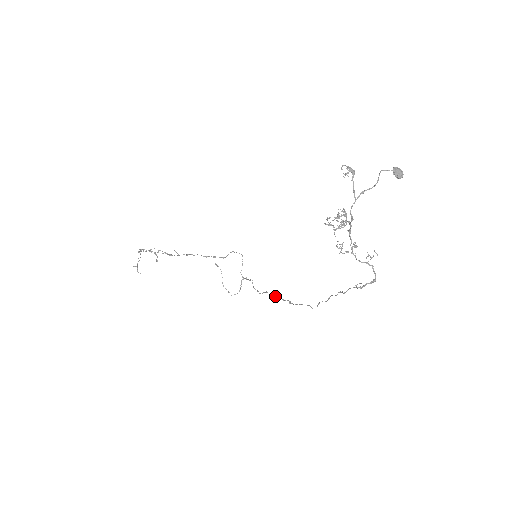
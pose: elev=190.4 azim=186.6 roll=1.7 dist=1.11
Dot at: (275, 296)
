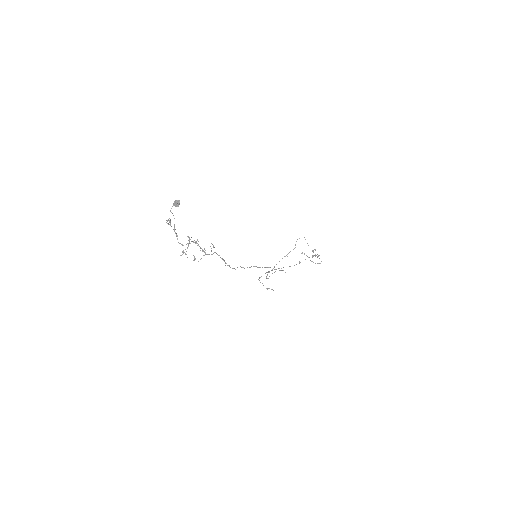
Dot at: occluded
